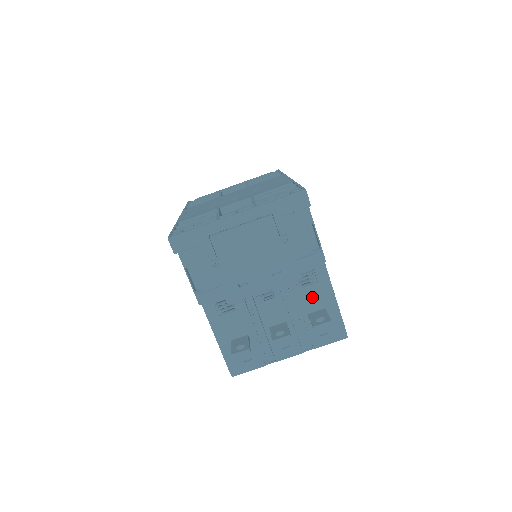
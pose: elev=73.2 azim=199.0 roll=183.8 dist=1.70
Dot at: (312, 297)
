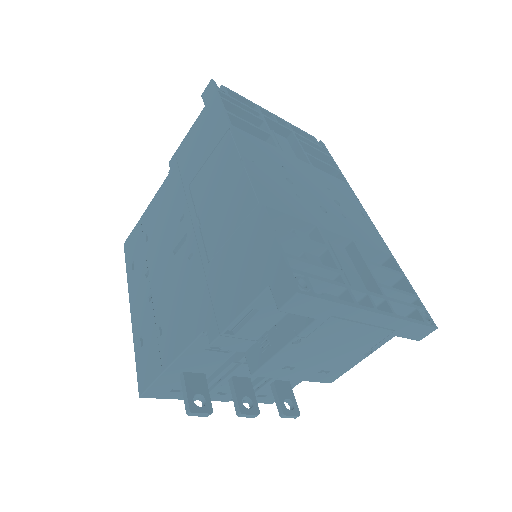
Dot at: occluded
